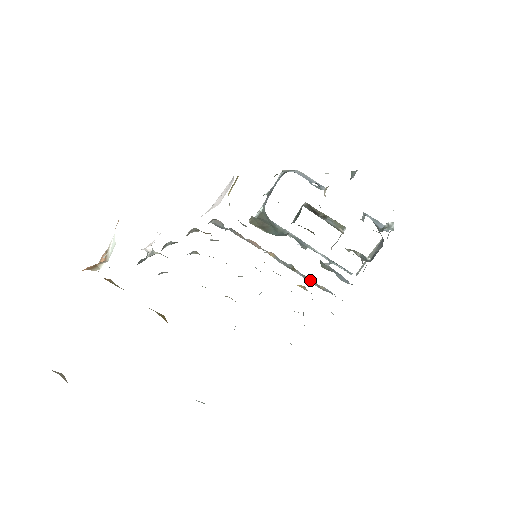
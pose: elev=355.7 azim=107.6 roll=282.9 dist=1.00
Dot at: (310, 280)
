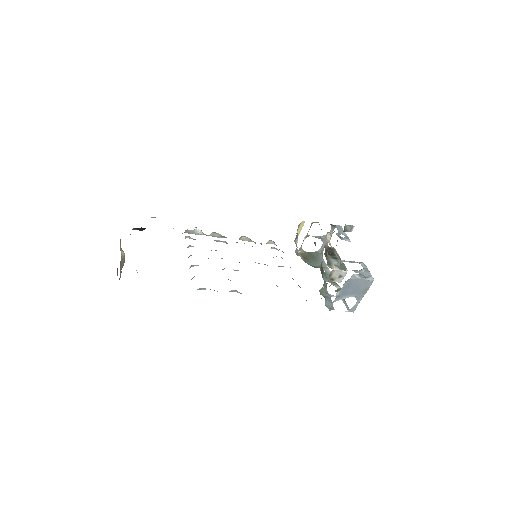
Dot at: occluded
